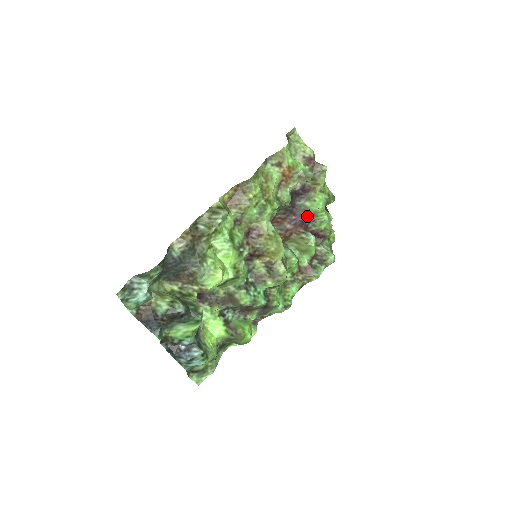
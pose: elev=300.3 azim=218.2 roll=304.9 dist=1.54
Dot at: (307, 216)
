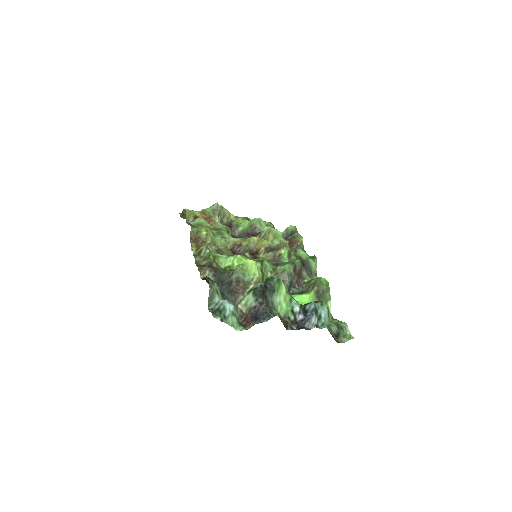
Dot at: (250, 232)
